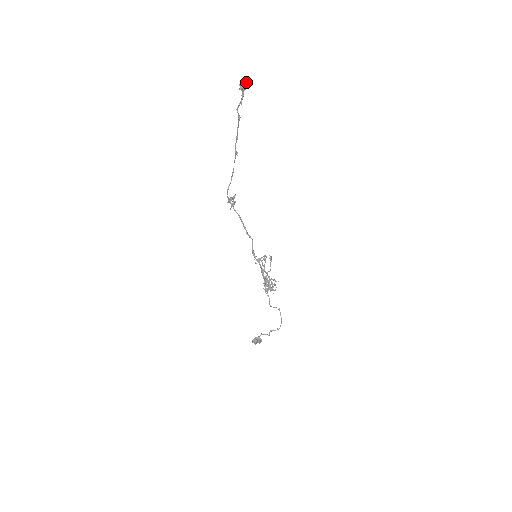
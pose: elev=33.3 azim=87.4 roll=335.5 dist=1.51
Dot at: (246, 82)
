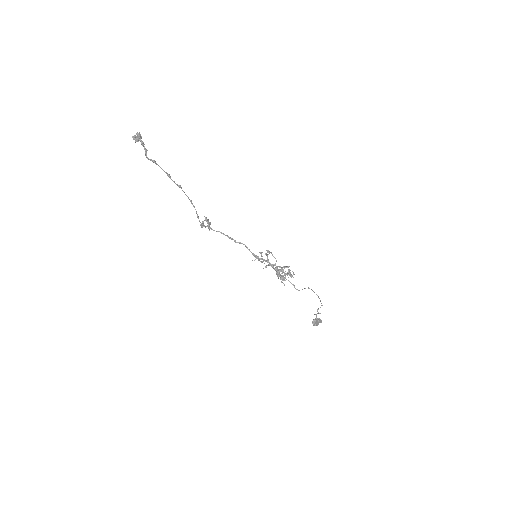
Dot at: (137, 133)
